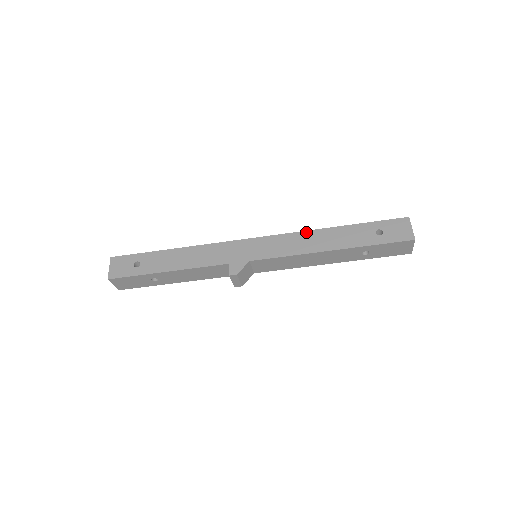
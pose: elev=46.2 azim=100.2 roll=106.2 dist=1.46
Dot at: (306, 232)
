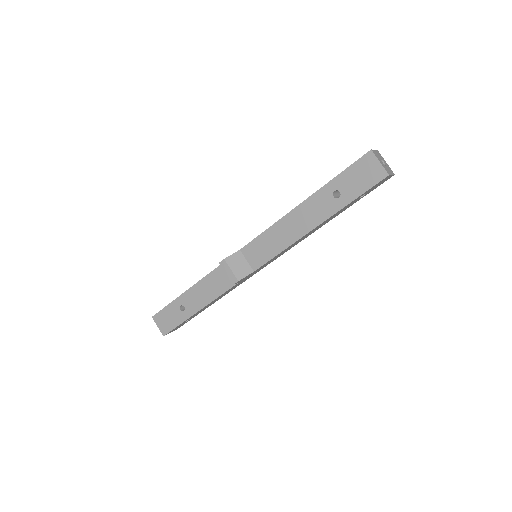
Dot at: occluded
